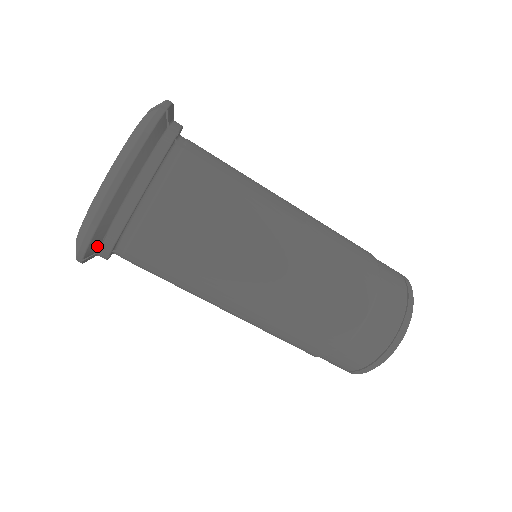
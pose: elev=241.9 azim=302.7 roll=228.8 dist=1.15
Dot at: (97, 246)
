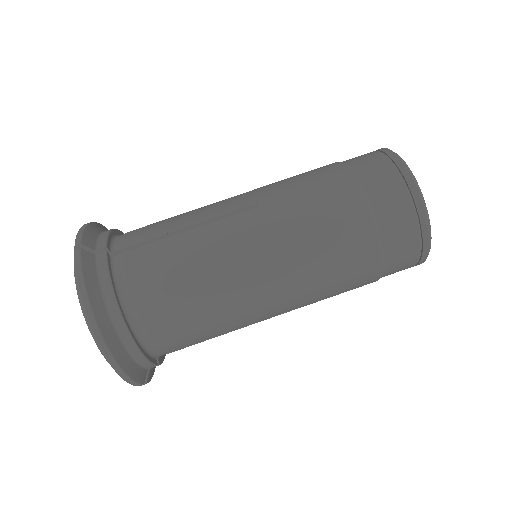
Dot at: (141, 371)
